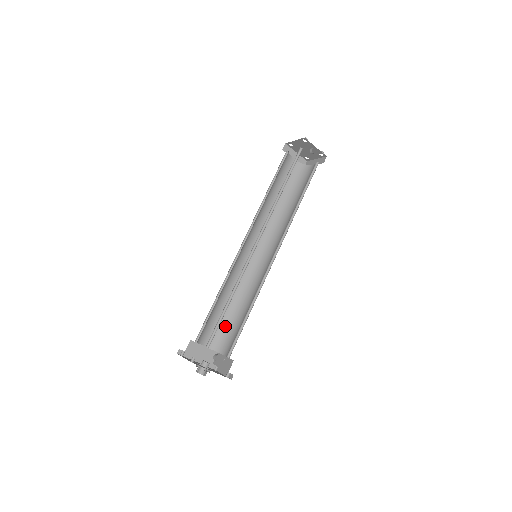
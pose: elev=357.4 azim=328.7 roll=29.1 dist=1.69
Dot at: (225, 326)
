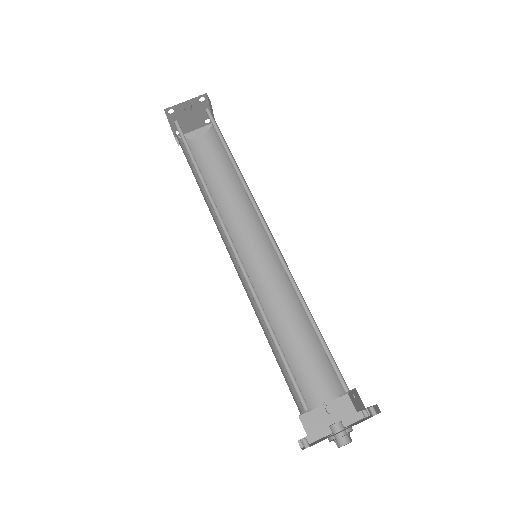
Dot at: (318, 358)
